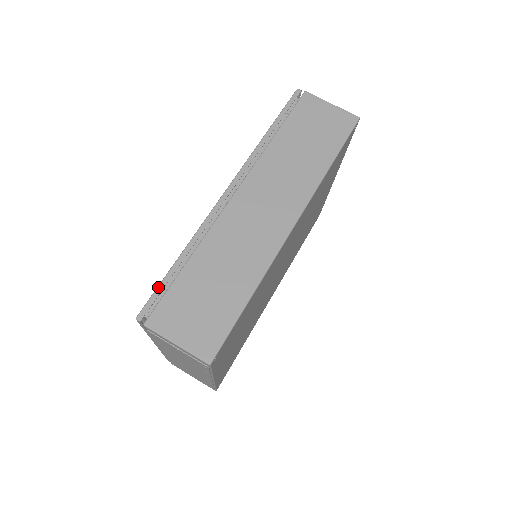
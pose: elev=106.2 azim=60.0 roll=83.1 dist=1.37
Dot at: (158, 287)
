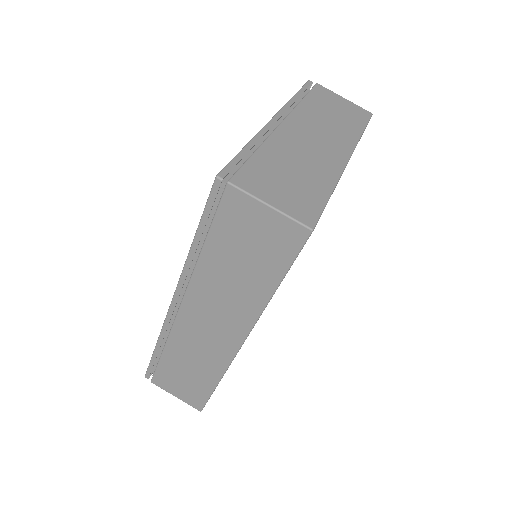
Dot at: (149, 364)
